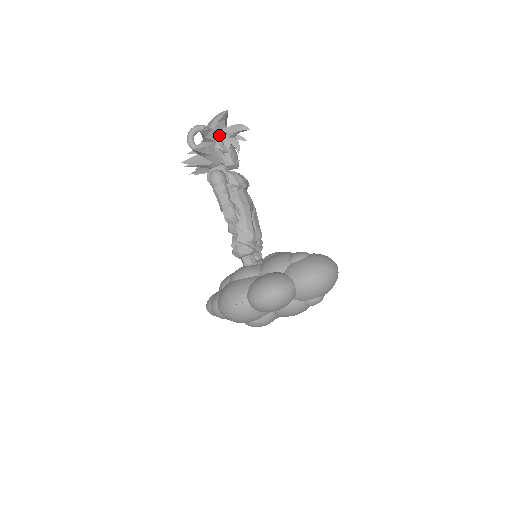
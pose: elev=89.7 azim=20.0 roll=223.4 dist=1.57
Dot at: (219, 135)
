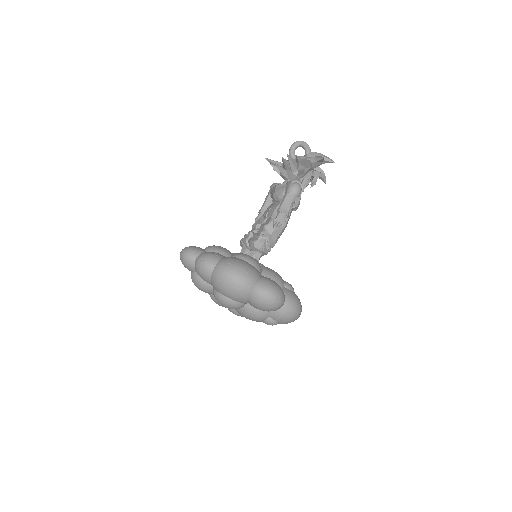
Dot at: (319, 169)
